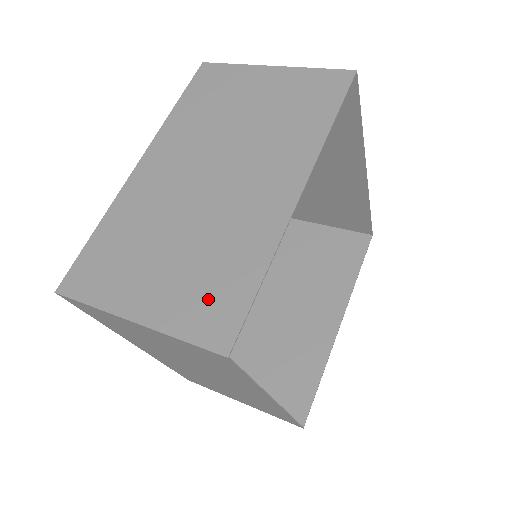
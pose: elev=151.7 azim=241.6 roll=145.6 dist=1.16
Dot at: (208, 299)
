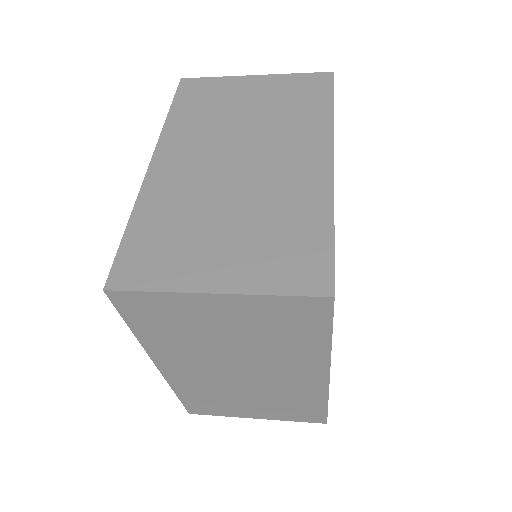
Dot at: (288, 256)
